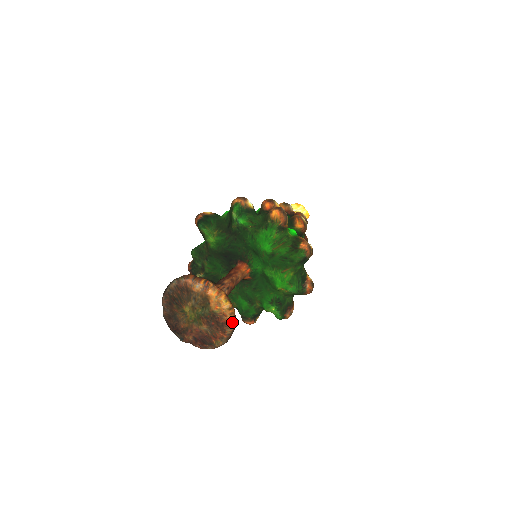
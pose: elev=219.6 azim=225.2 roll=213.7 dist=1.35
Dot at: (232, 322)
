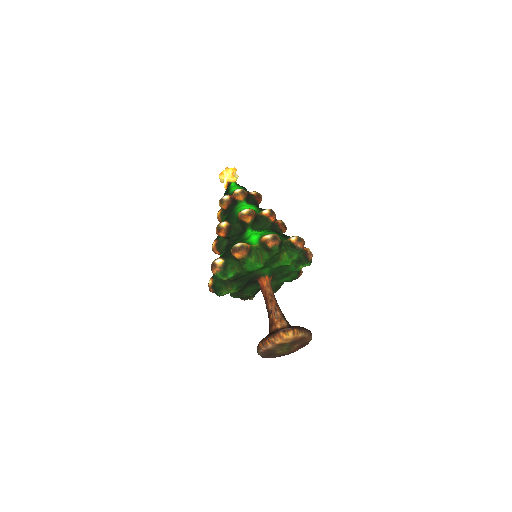
Dot at: (303, 334)
